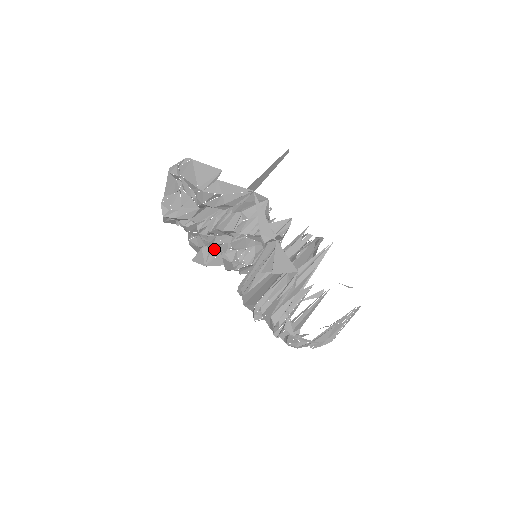
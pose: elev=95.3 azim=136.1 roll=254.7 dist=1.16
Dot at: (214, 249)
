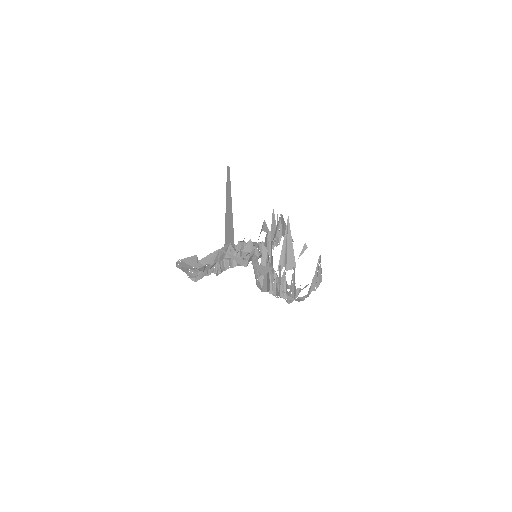
Dot at: occluded
